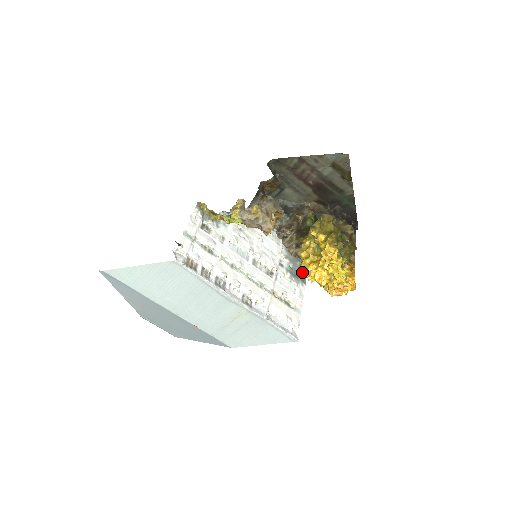
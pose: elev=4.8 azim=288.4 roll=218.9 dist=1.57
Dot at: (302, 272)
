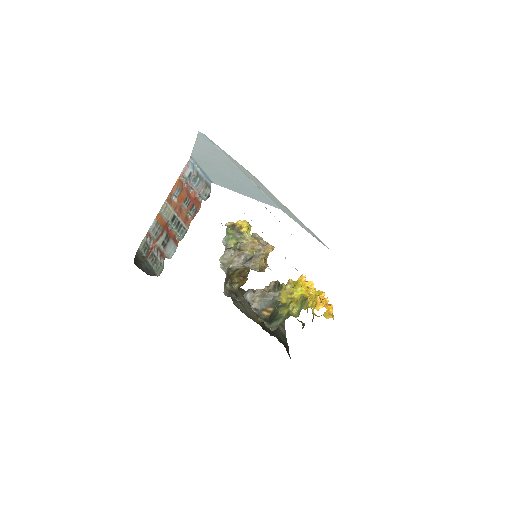
Dot at: occluded
